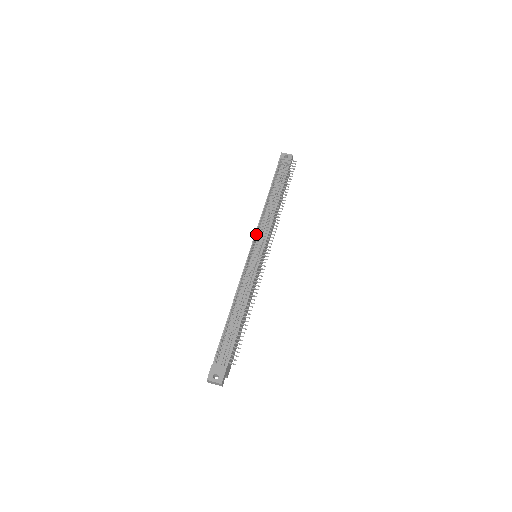
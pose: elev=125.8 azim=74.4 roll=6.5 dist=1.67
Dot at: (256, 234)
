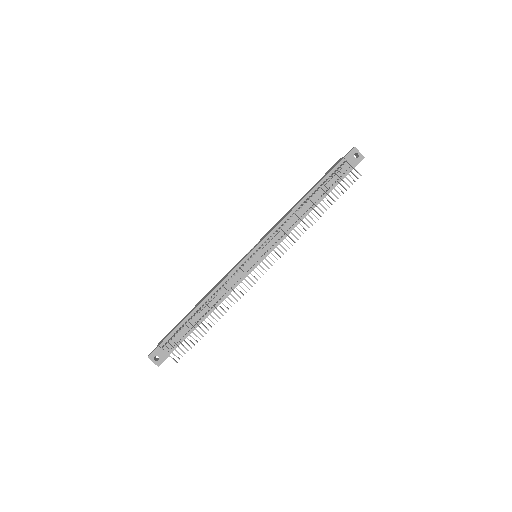
Dot at: (266, 243)
